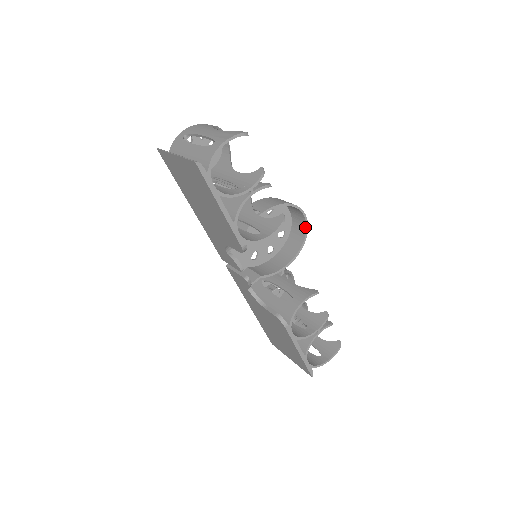
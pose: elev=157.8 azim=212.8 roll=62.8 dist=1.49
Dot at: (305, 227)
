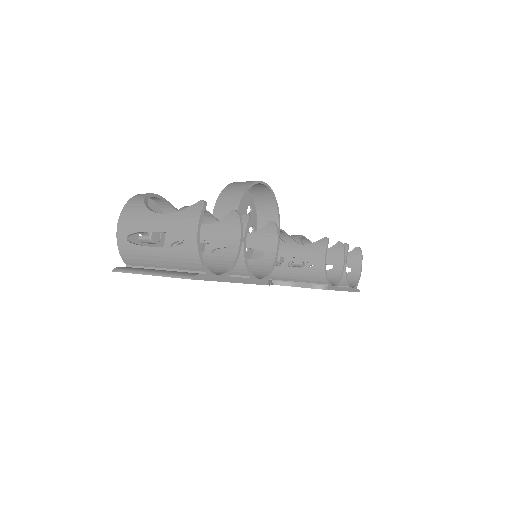
Dot at: (268, 190)
